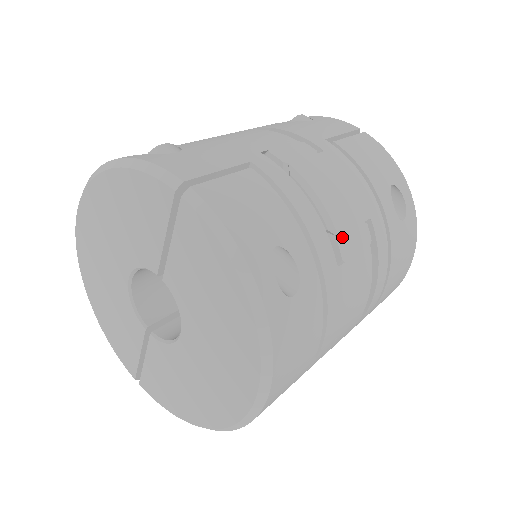
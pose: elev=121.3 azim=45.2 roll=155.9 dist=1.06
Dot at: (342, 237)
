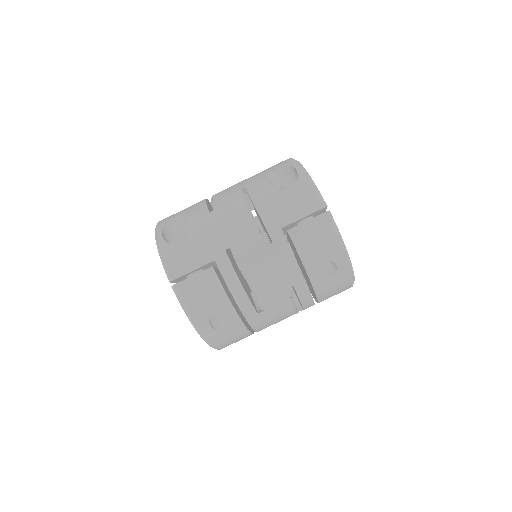
Dot at: (263, 300)
